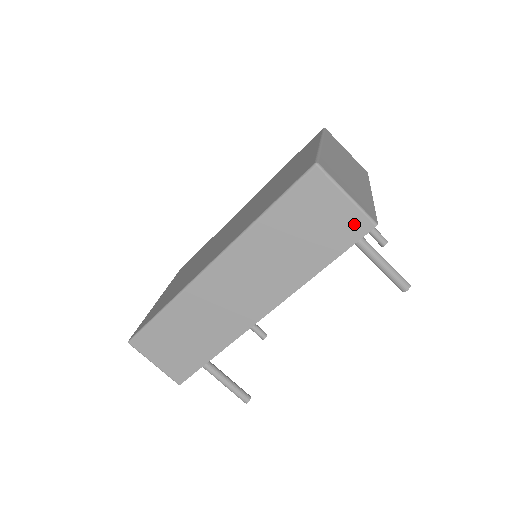
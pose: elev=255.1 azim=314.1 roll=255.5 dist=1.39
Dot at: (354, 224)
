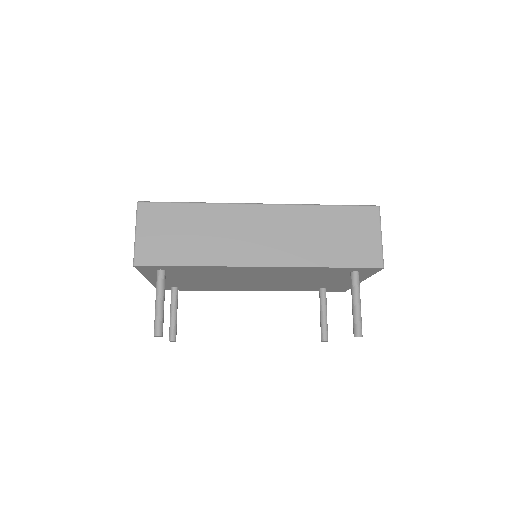
Dot at: (372, 256)
